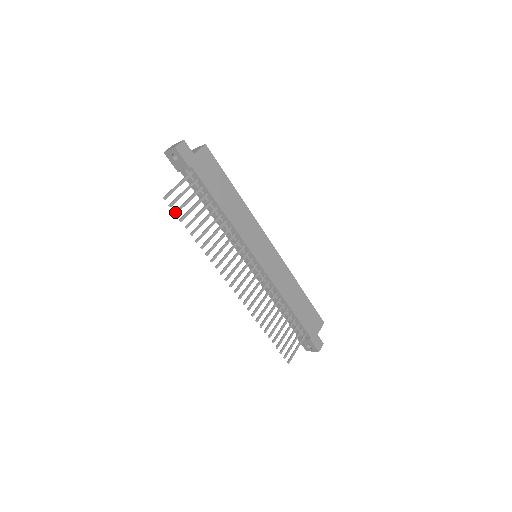
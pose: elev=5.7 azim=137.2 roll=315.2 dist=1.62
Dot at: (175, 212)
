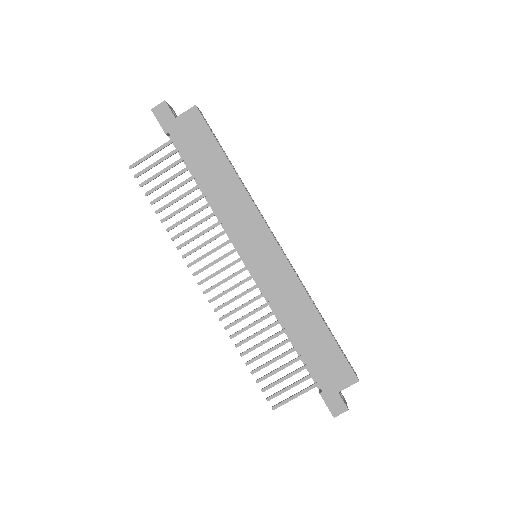
Dot at: (140, 184)
